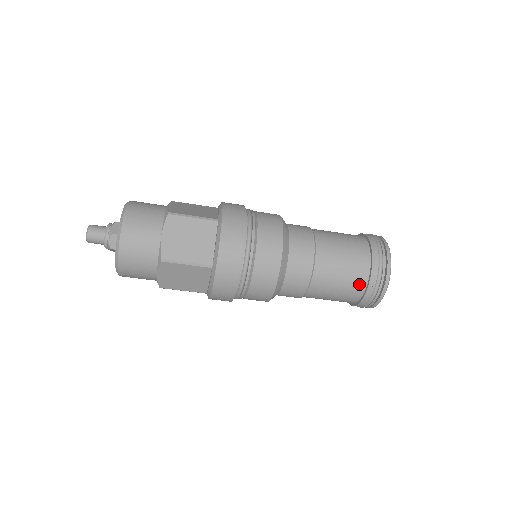
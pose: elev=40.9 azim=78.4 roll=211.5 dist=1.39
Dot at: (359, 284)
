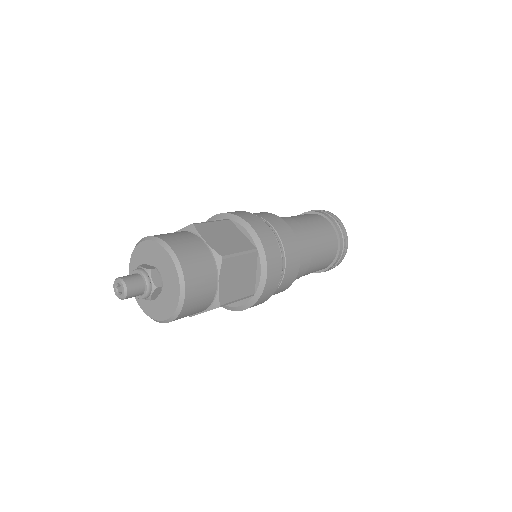
Dot at: occluded
